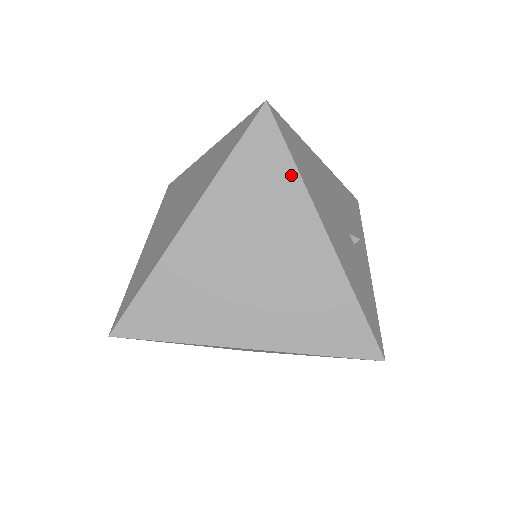
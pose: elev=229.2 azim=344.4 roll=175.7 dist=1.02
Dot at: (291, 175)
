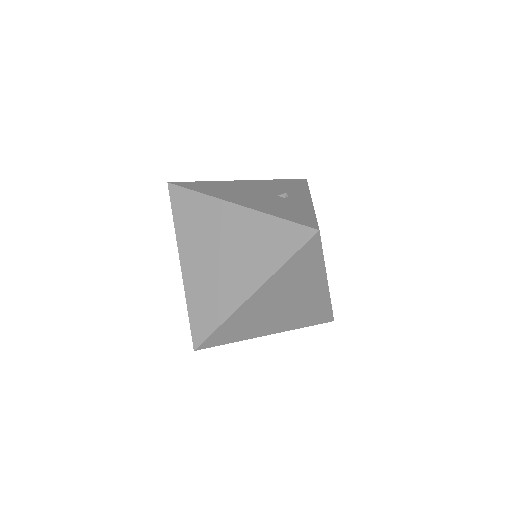
Dot at: (200, 198)
